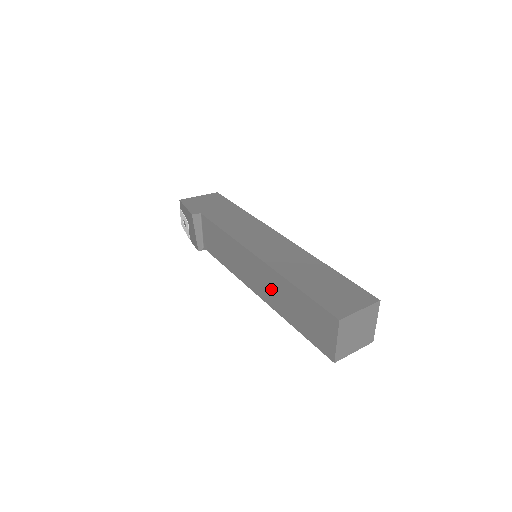
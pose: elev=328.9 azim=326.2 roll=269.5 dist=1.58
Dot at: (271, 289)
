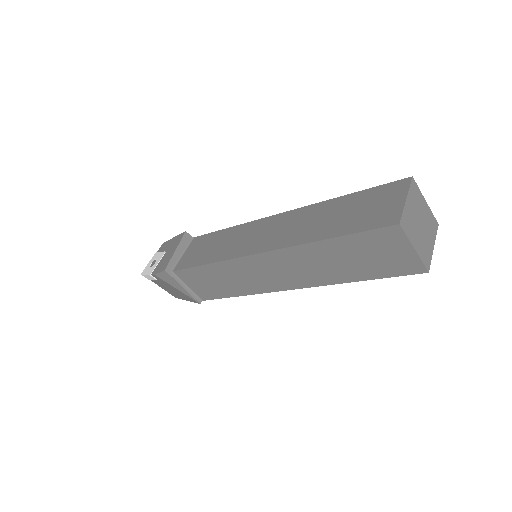
Dot at: (294, 227)
